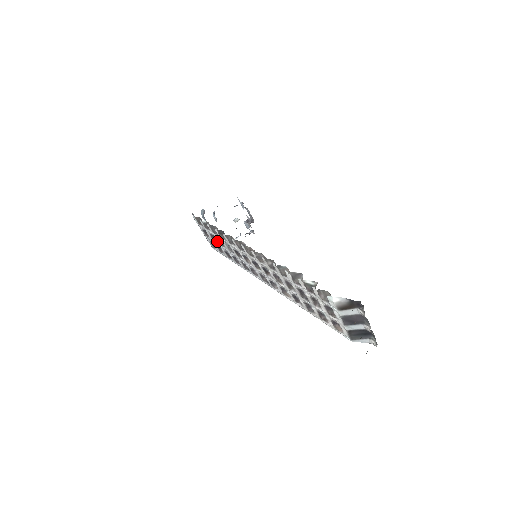
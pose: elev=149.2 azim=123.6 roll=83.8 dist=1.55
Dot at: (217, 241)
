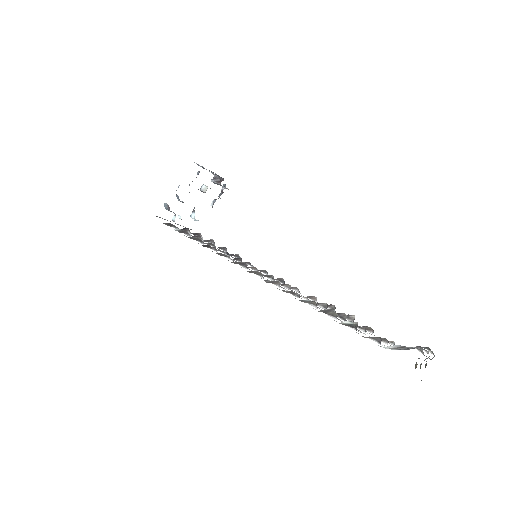
Dot at: occluded
